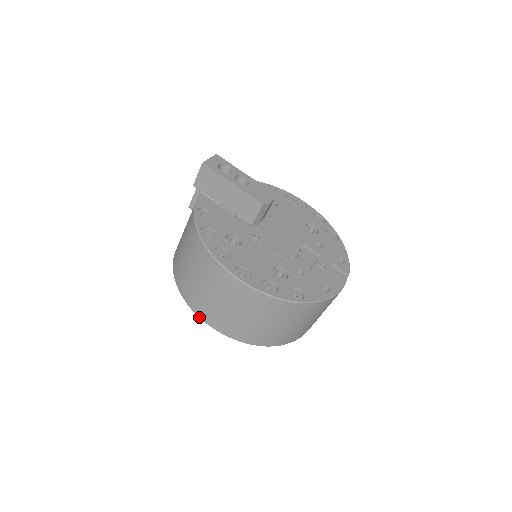
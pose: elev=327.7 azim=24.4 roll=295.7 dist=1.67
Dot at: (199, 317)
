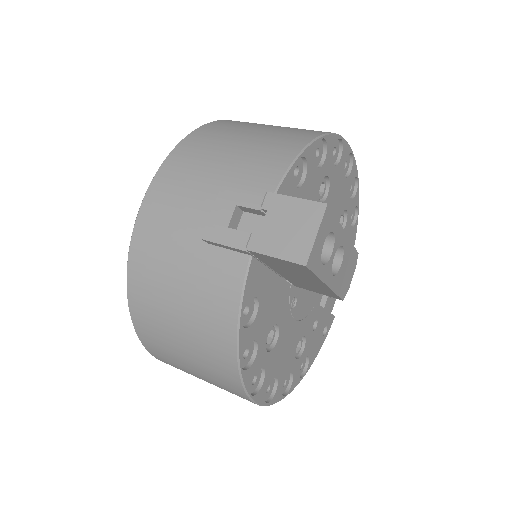
Dot at: (162, 361)
